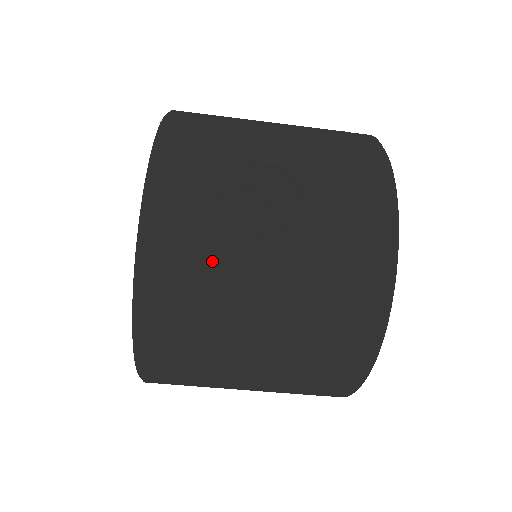
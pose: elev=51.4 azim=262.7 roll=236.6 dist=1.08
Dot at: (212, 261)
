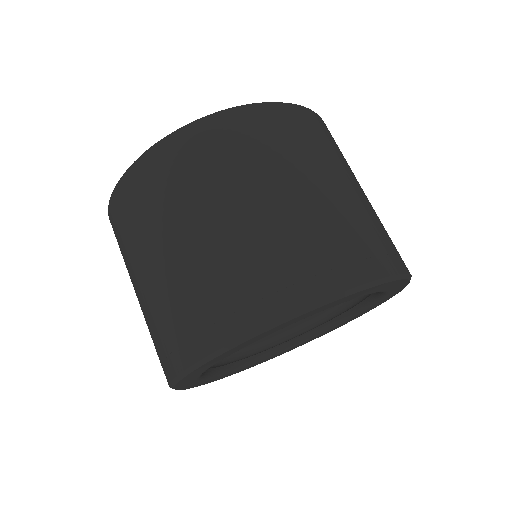
Dot at: occluded
